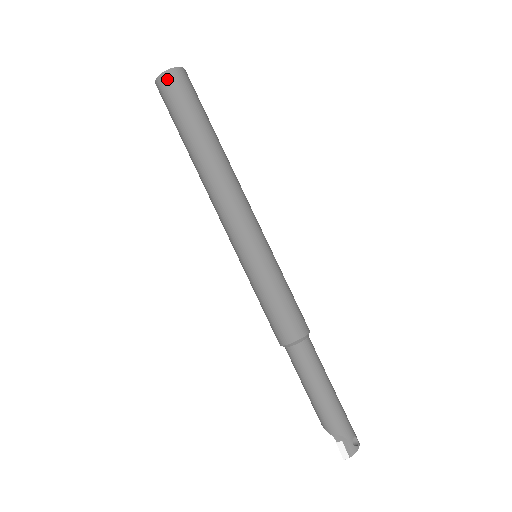
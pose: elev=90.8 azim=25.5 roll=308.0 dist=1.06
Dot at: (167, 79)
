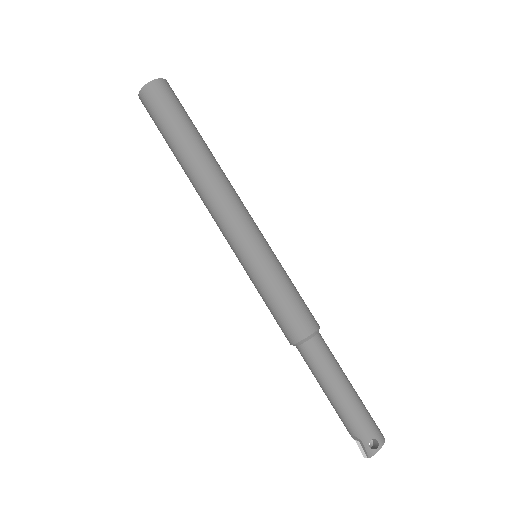
Dot at: (143, 100)
